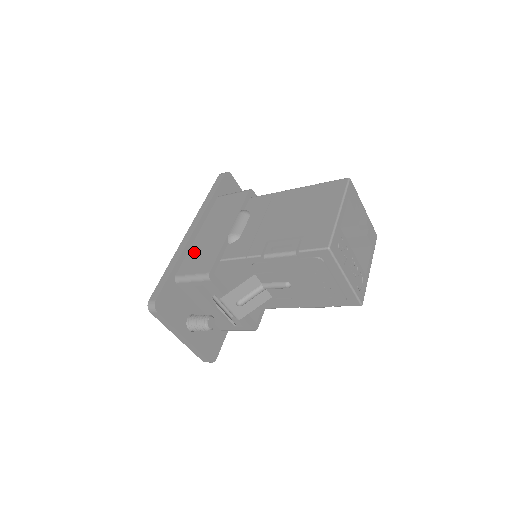
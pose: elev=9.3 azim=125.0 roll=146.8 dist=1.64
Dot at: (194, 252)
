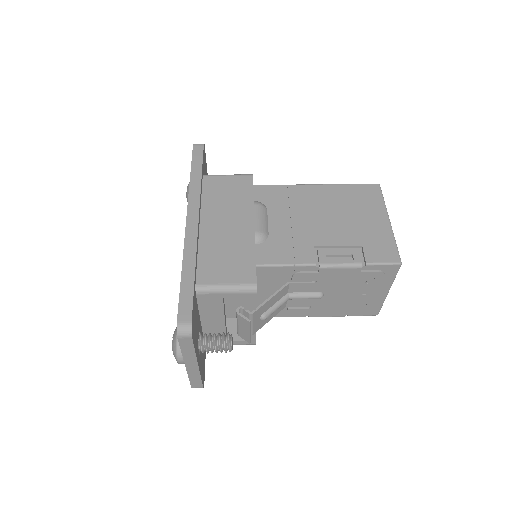
Dot at: (210, 252)
